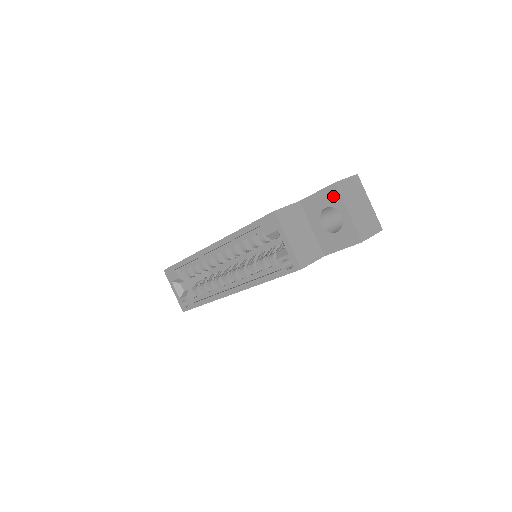
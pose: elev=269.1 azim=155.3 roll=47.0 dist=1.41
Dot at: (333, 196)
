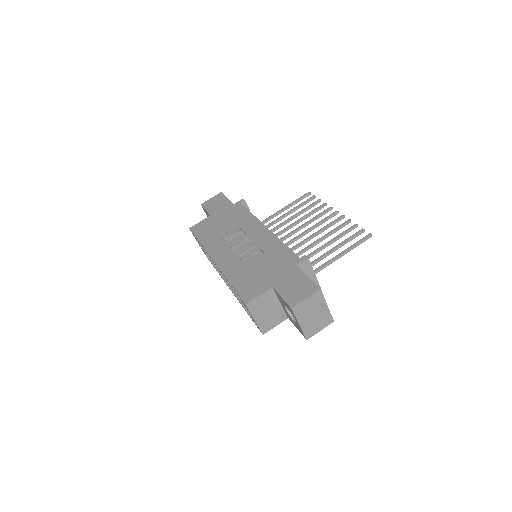
Dot at: (291, 311)
